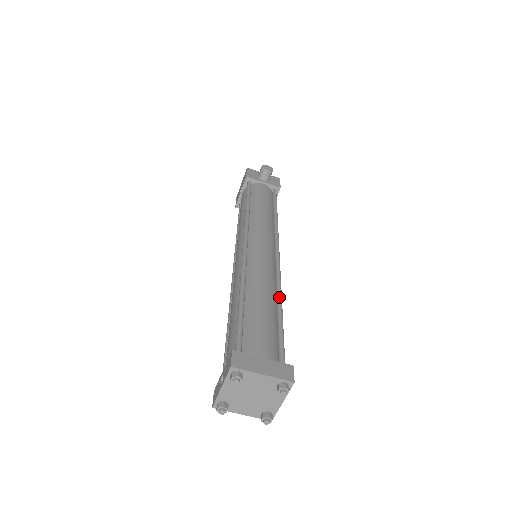
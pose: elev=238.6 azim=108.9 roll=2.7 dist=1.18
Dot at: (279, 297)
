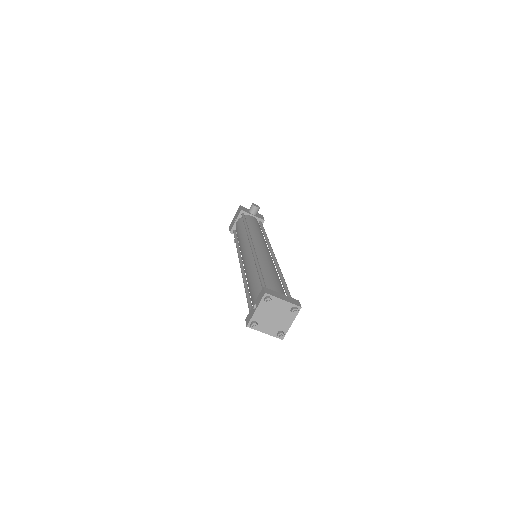
Dot at: (281, 272)
